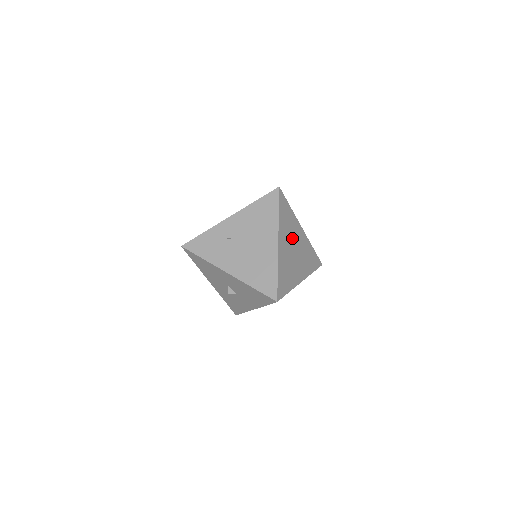
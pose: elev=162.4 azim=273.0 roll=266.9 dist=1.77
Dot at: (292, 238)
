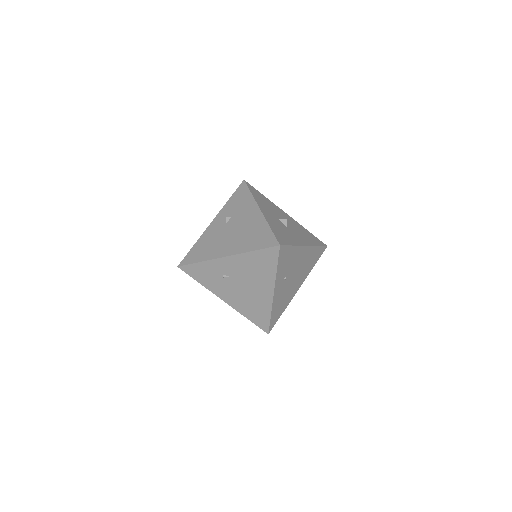
Dot at: (291, 270)
